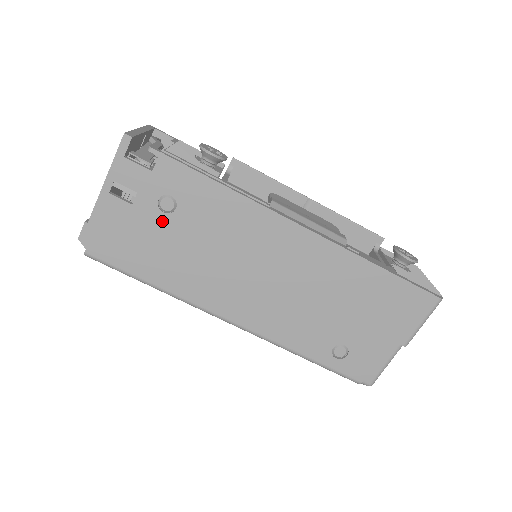
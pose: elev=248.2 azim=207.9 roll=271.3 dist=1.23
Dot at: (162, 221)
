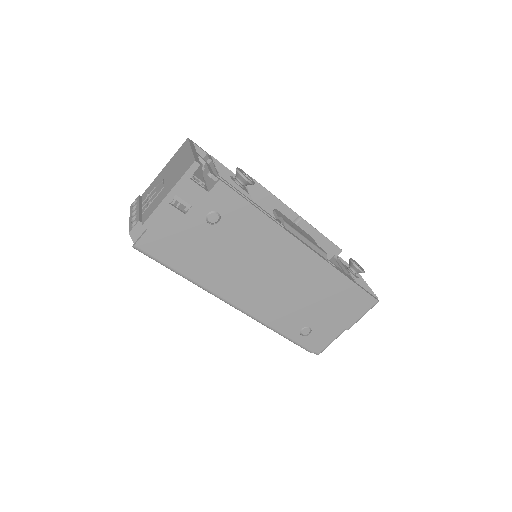
Dot at: (205, 229)
